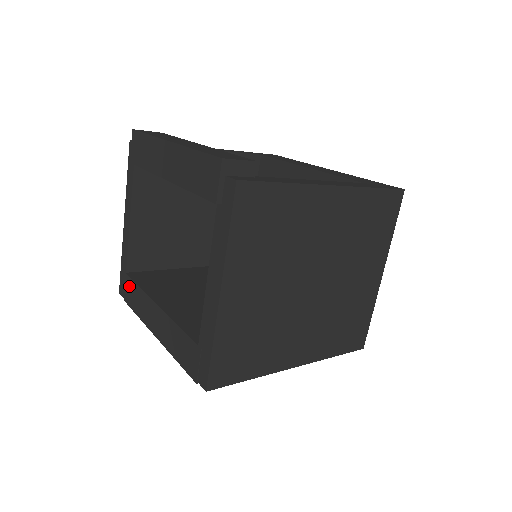
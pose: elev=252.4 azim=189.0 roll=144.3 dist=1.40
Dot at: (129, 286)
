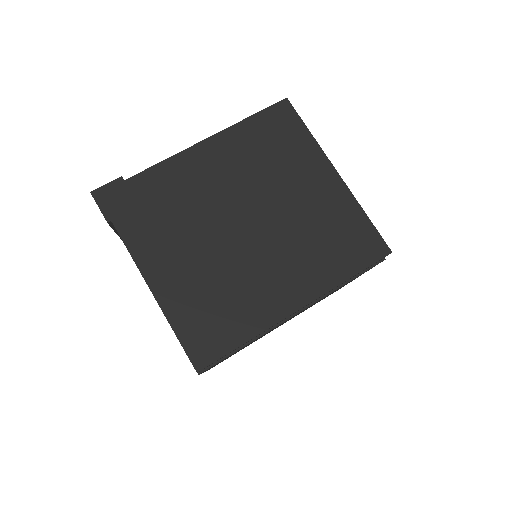
Dot at: occluded
